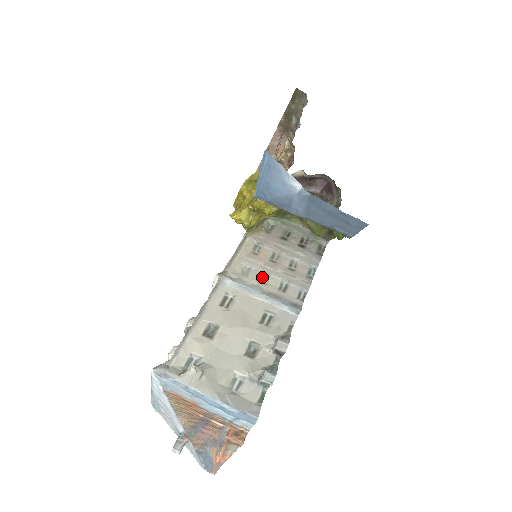
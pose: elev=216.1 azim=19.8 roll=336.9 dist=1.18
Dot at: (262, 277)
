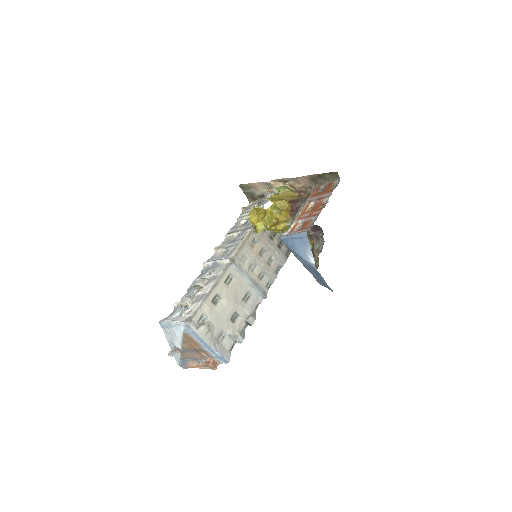
Dot at: (252, 266)
